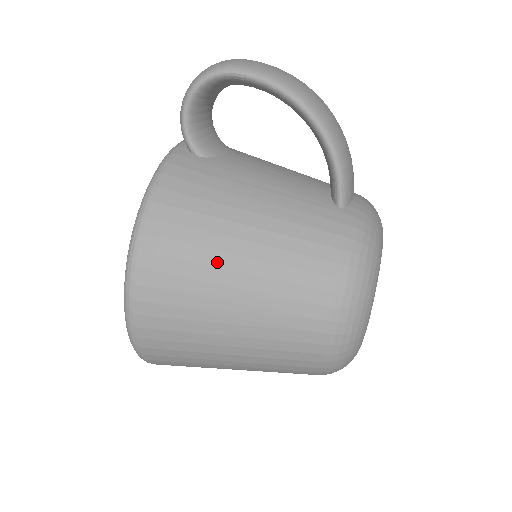
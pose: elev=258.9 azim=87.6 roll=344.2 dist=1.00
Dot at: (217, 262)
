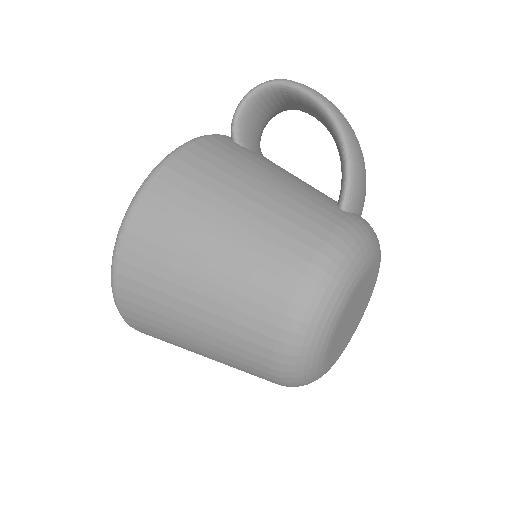
Dot at: (215, 205)
